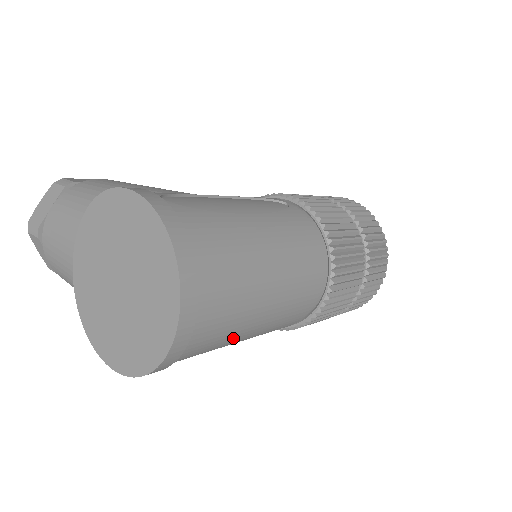
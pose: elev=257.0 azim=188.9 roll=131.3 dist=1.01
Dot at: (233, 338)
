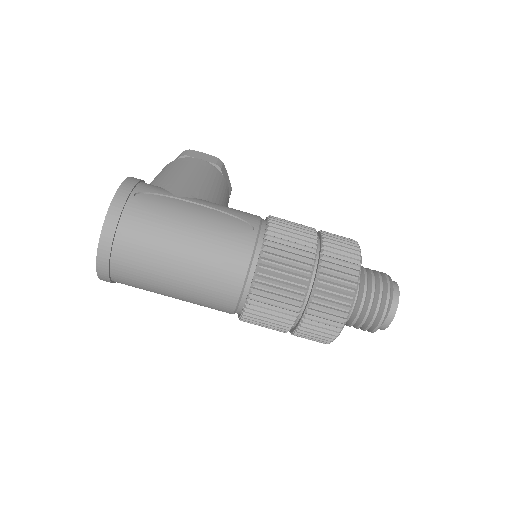
Dot at: (157, 292)
